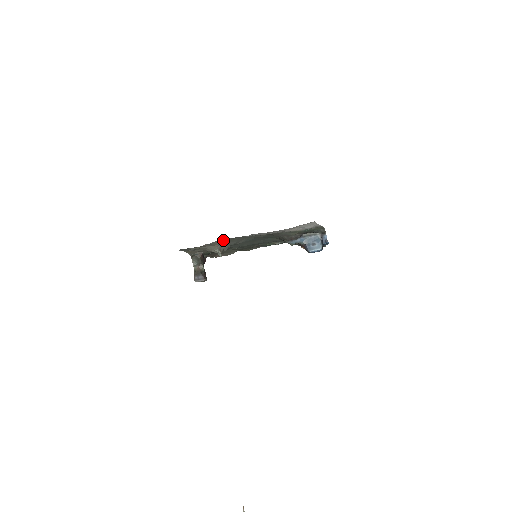
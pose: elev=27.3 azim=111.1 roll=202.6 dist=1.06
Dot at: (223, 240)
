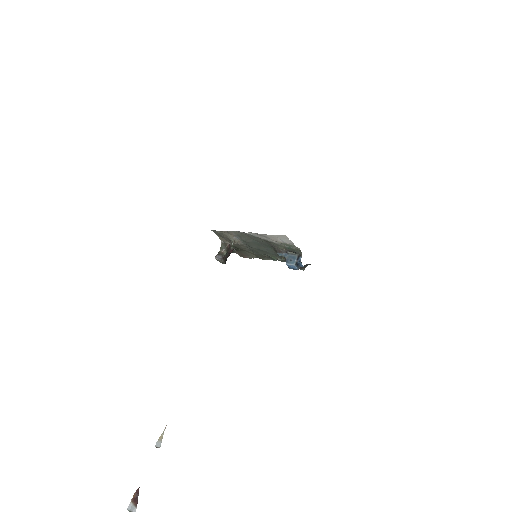
Dot at: (236, 232)
